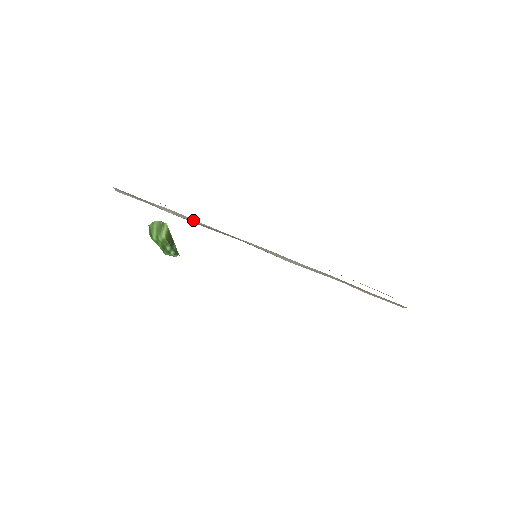
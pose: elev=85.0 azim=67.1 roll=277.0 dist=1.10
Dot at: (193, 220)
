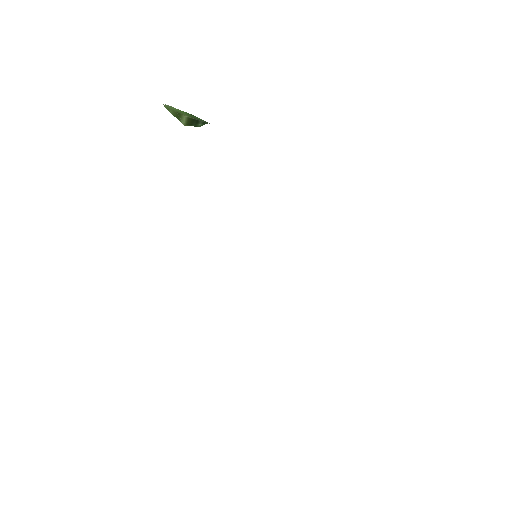
Dot at: occluded
